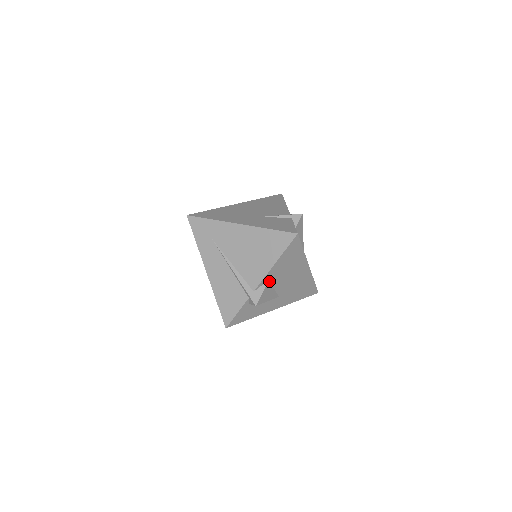
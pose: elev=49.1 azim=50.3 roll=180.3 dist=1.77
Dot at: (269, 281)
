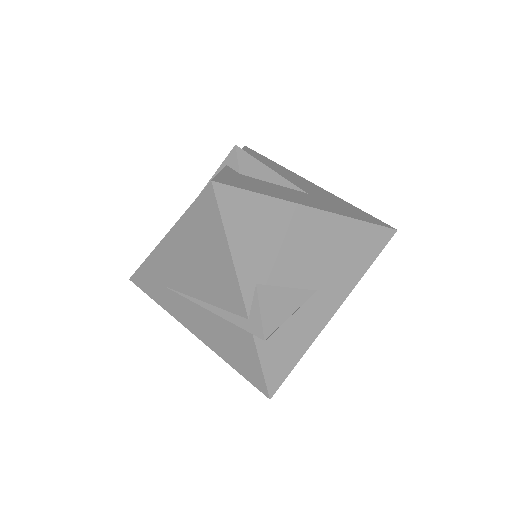
Dot at: (259, 285)
